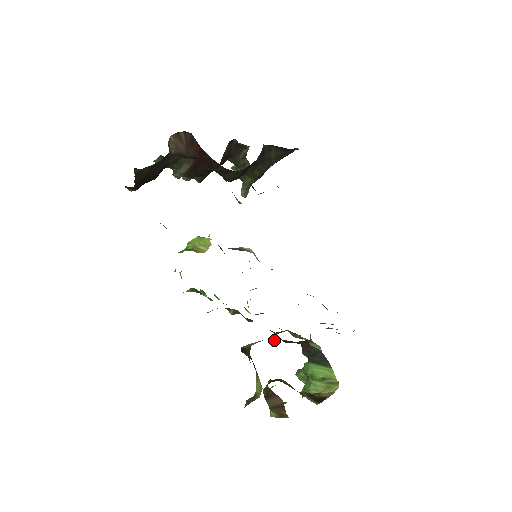
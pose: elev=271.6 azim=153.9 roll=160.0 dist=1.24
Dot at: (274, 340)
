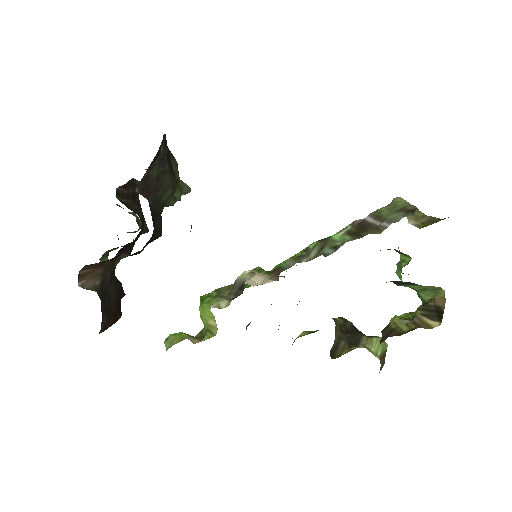
Dot at: occluded
